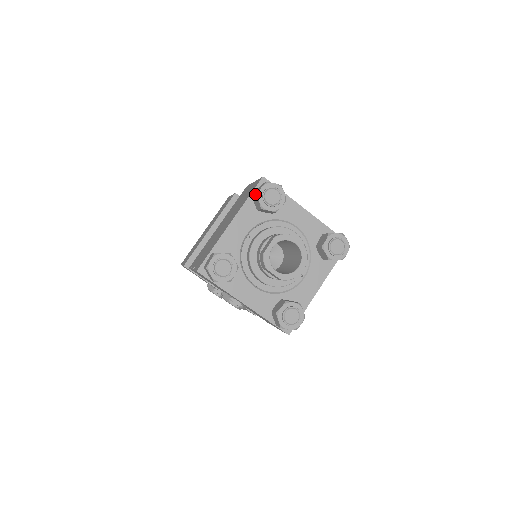
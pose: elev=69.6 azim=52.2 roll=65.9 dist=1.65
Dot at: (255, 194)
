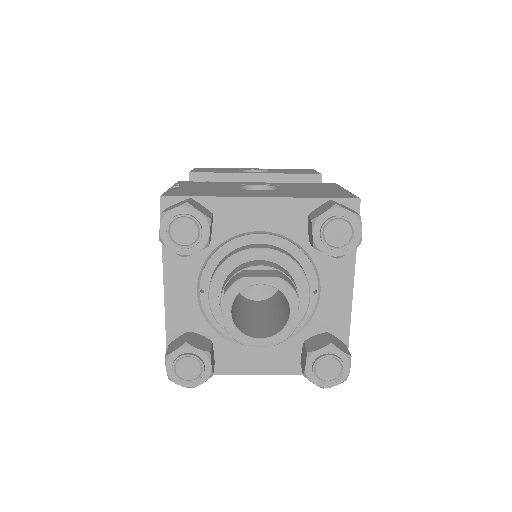
Dot at: (160, 241)
